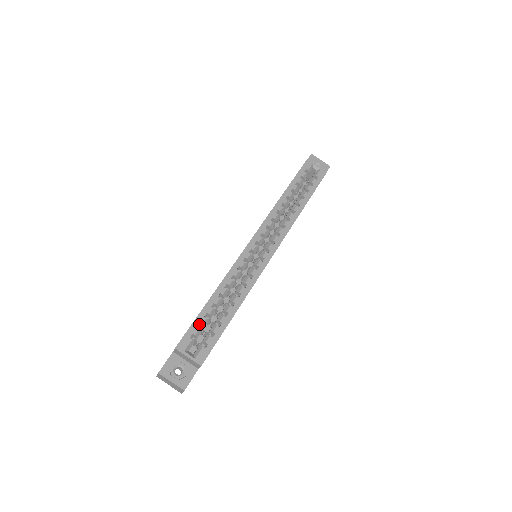
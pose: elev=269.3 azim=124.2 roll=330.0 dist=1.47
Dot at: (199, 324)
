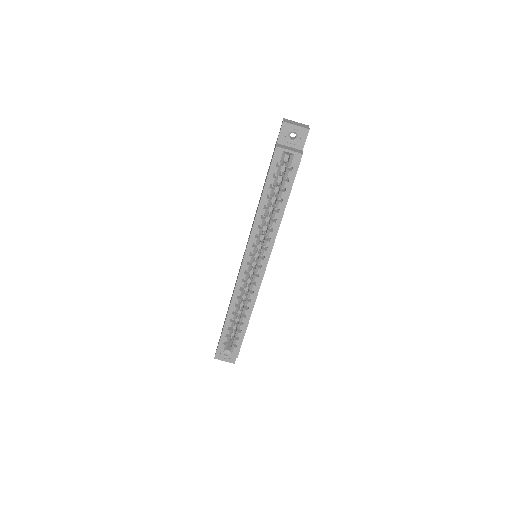
Dot at: (226, 332)
